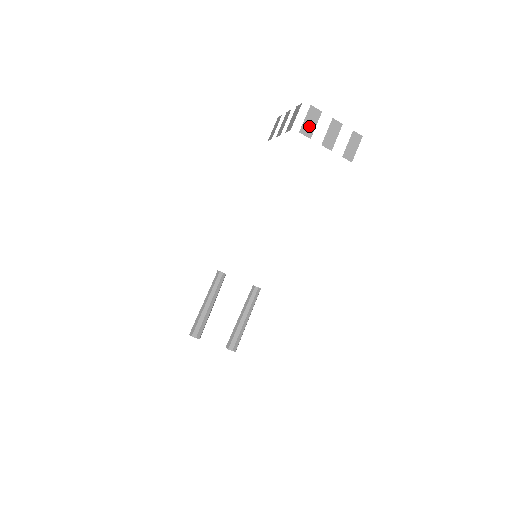
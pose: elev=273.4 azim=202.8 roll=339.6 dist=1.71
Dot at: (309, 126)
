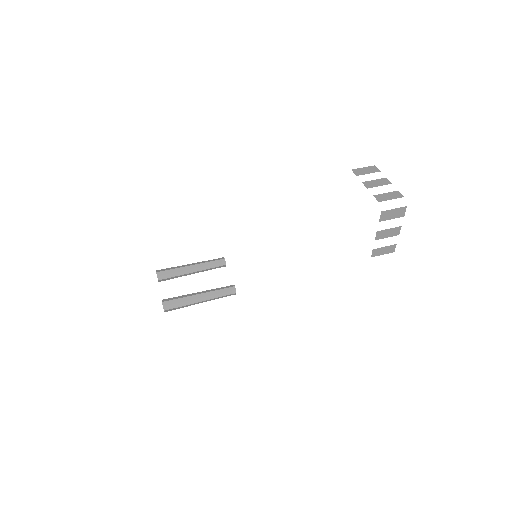
Dot at: (362, 171)
